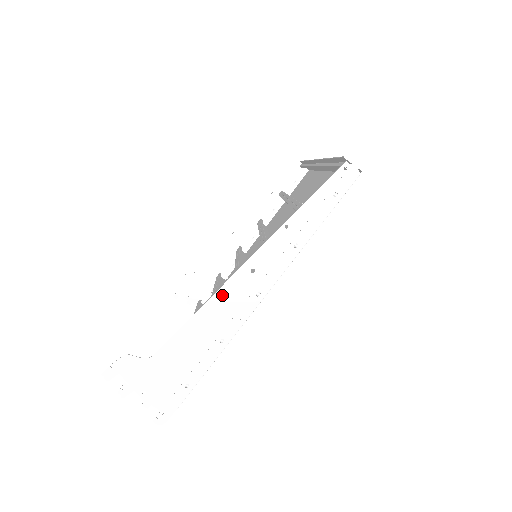
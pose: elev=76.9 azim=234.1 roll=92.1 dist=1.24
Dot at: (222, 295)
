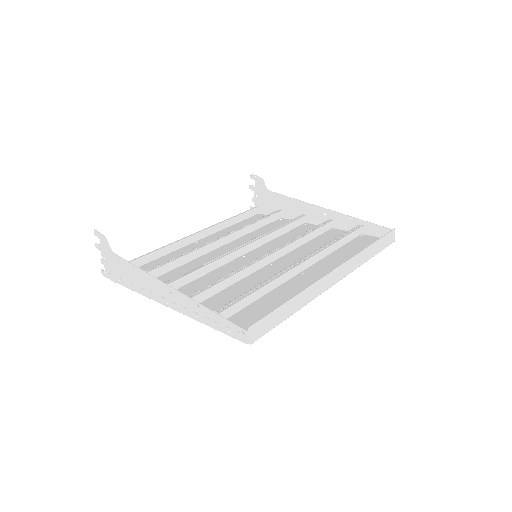
Dot at: (153, 280)
